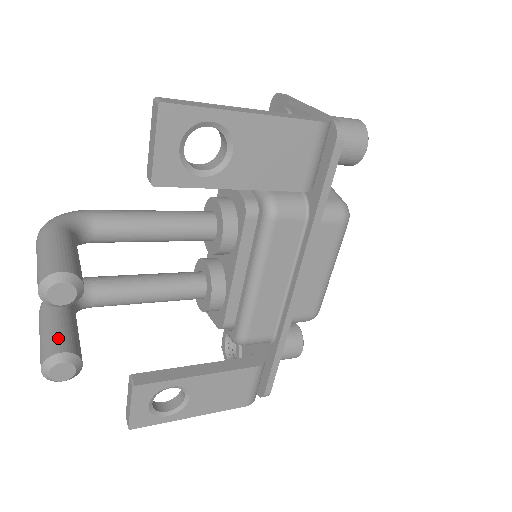
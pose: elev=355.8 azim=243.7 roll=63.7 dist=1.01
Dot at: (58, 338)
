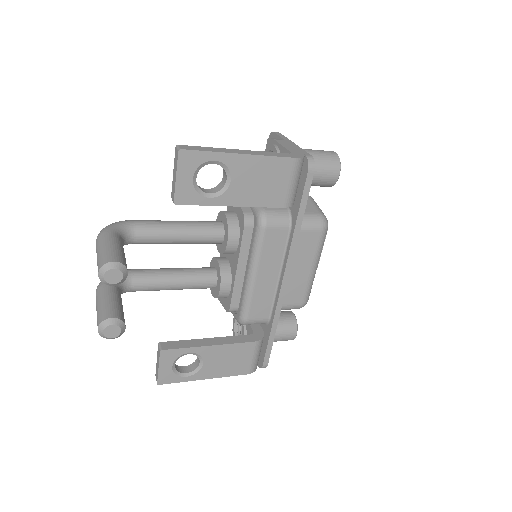
Dot at: (109, 309)
